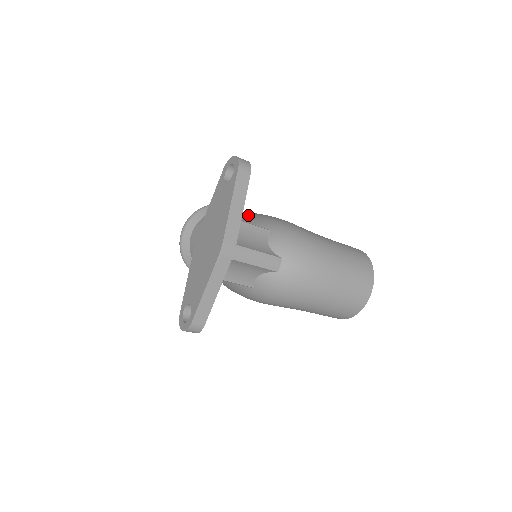
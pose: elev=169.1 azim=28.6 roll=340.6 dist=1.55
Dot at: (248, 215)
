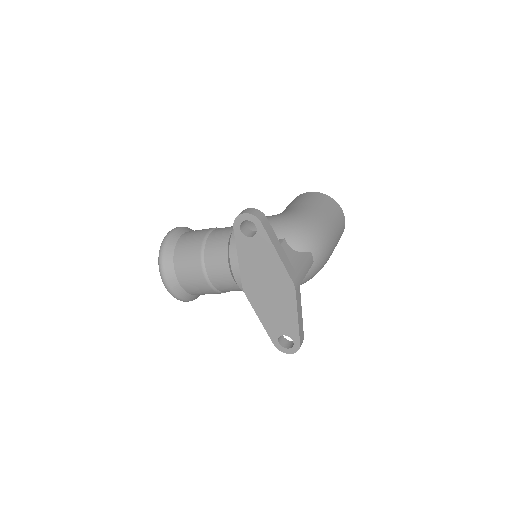
Dot at: occluded
